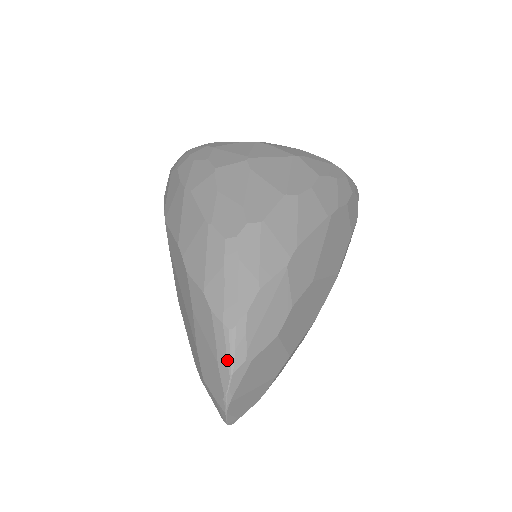
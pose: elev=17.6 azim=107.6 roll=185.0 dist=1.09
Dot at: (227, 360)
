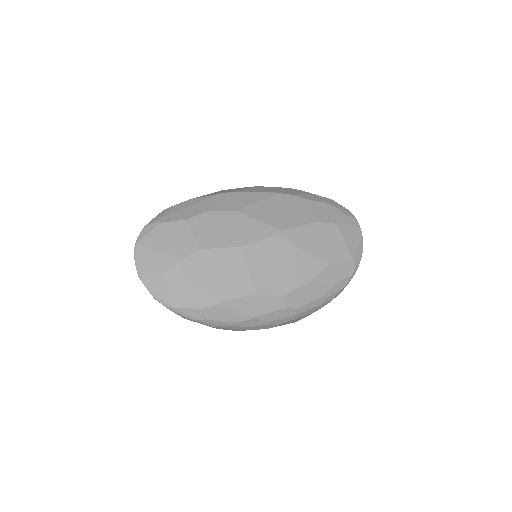
Dot at: (149, 223)
